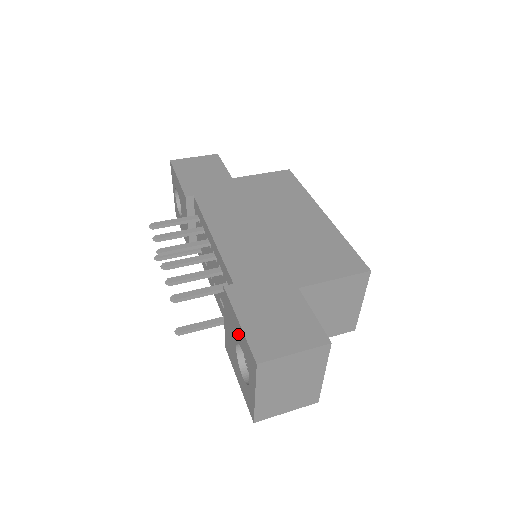
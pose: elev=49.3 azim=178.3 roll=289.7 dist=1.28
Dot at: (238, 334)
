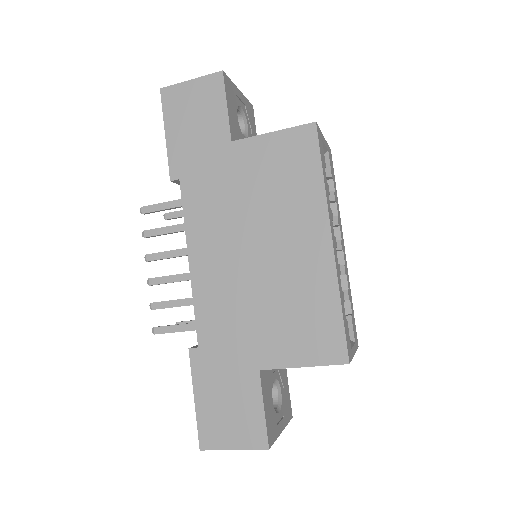
Dot at: occluded
